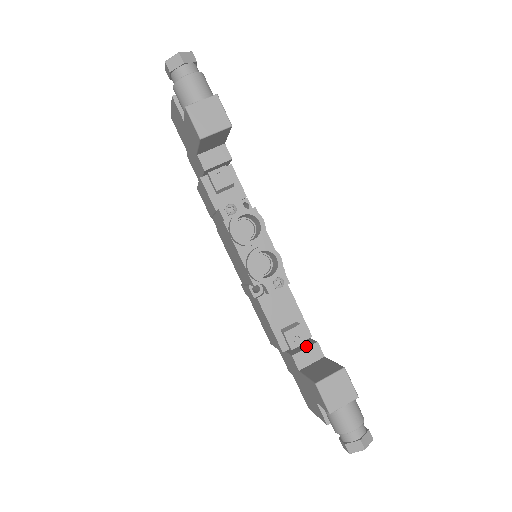
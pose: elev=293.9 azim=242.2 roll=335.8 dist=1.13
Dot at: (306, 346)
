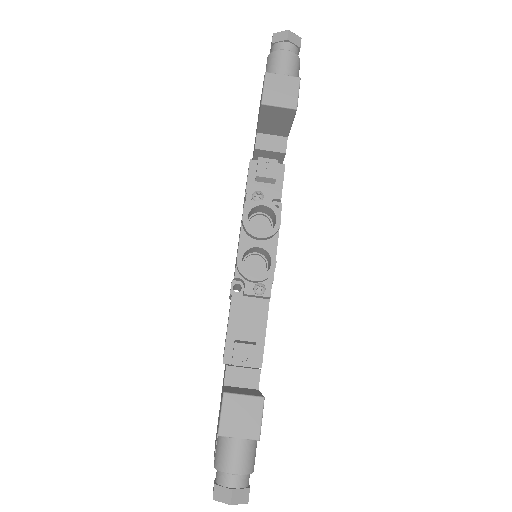
Dot at: (247, 367)
